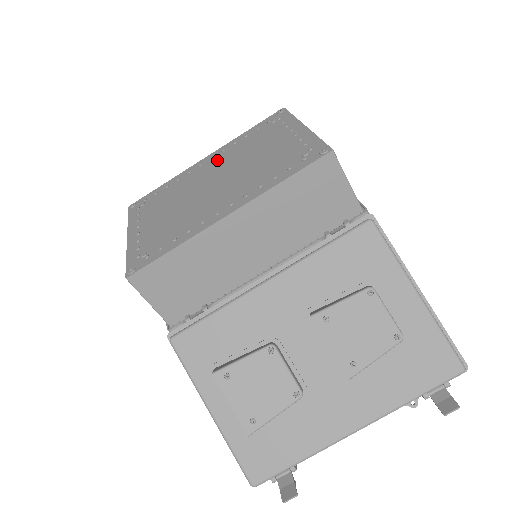
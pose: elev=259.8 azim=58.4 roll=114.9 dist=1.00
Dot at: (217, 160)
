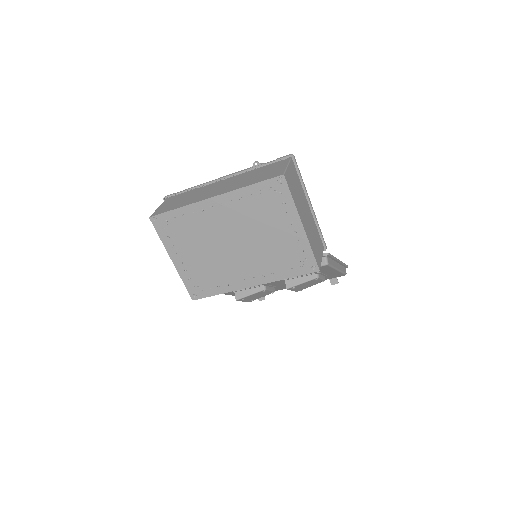
Dot at: (228, 213)
